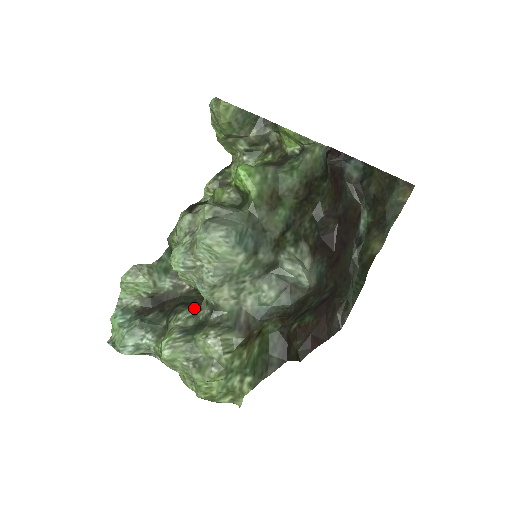
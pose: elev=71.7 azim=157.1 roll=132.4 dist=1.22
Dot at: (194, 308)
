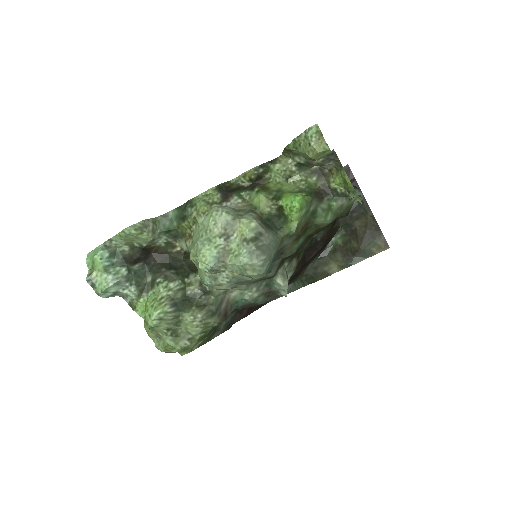
Dot at: (184, 279)
